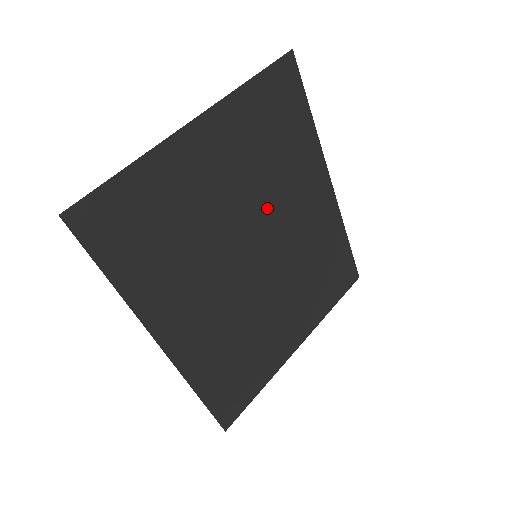
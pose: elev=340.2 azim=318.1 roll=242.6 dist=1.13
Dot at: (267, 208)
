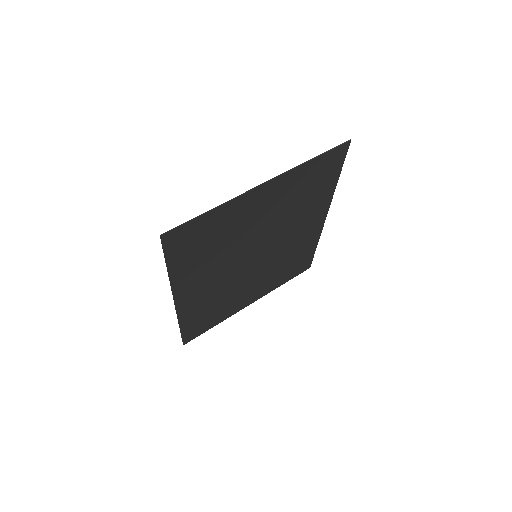
Dot at: (279, 230)
